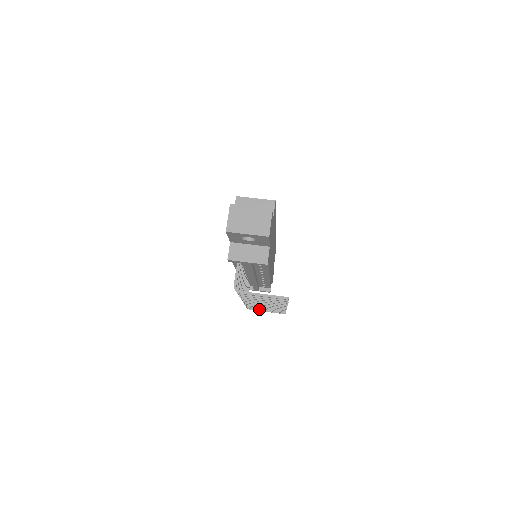
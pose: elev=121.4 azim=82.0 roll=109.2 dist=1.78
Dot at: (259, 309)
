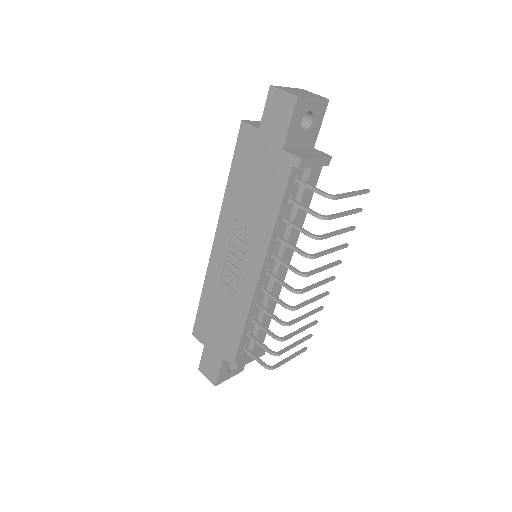
Dot at: (289, 347)
